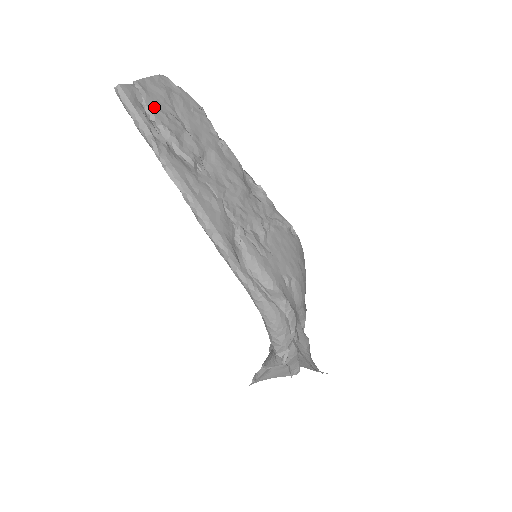
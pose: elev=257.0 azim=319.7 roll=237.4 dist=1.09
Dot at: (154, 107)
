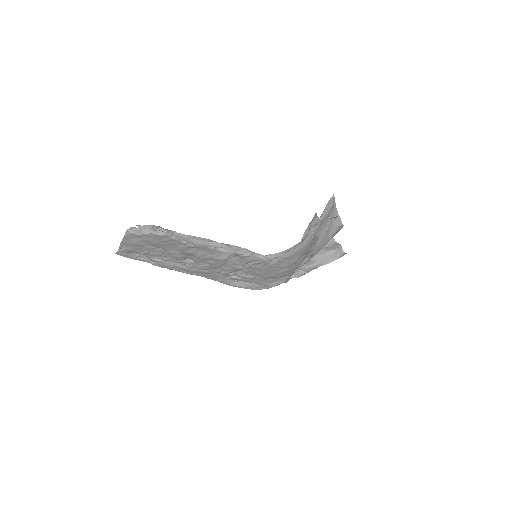
Dot at: (140, 253)
